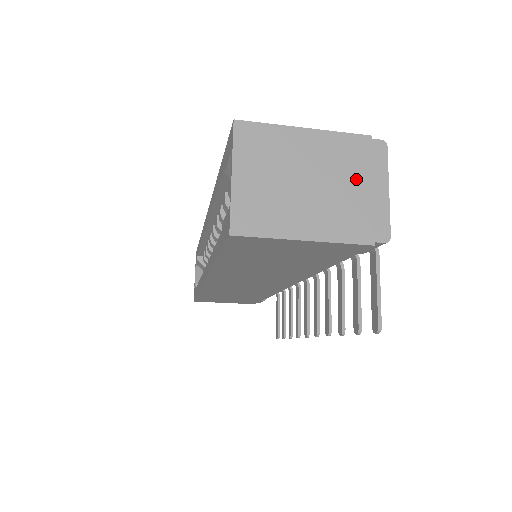
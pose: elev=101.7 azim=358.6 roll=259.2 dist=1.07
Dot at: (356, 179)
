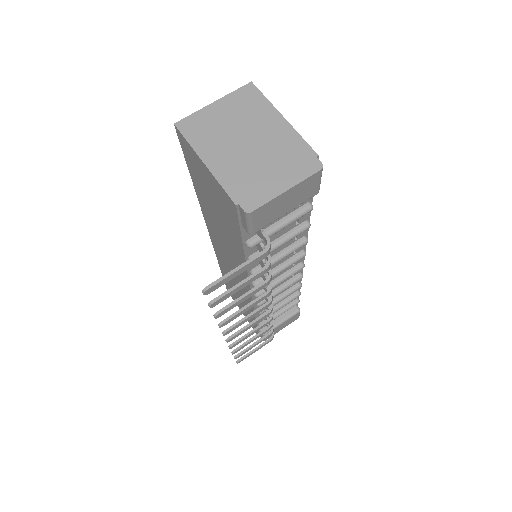
Dot at: (276, 166)
